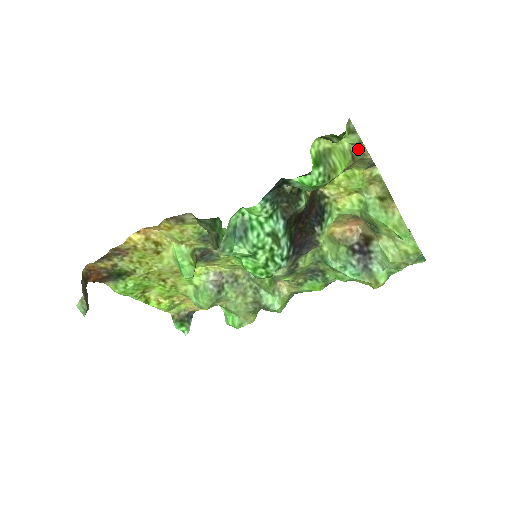
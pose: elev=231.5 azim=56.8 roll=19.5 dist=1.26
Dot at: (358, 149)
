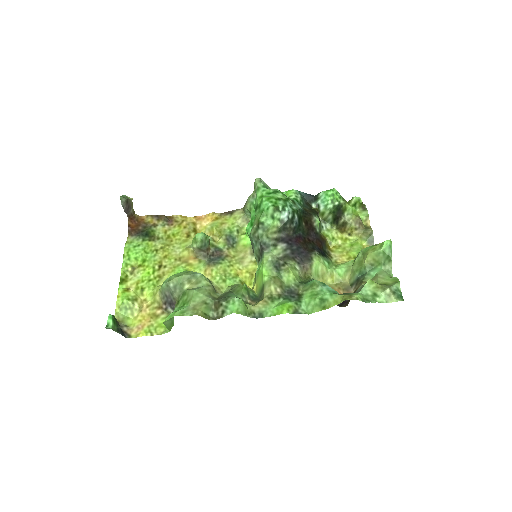
Dot at: (365, 226)
